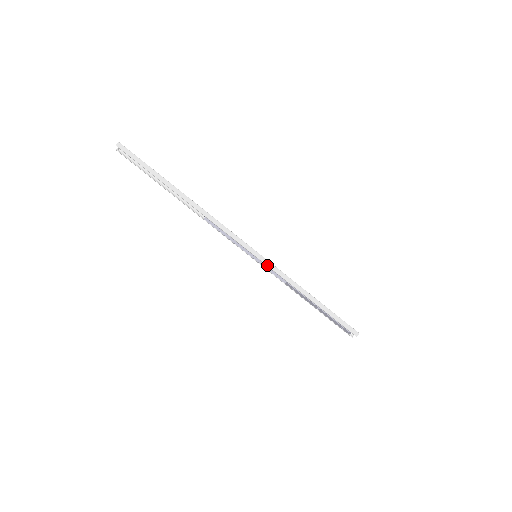
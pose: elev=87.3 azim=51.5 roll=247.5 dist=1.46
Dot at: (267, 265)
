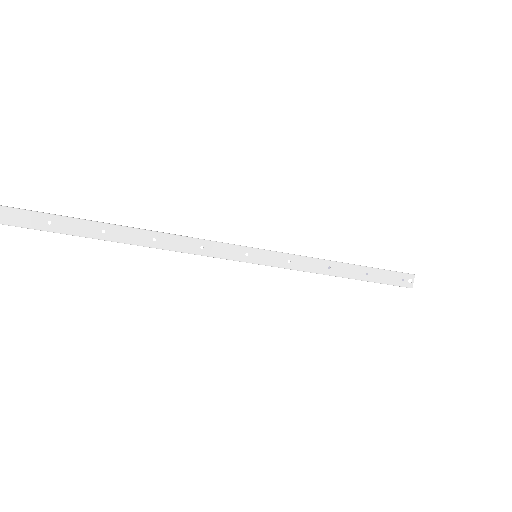
Dot at: (272, 266)
